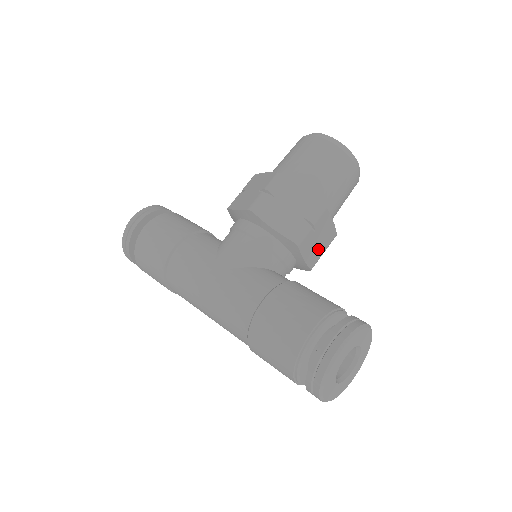
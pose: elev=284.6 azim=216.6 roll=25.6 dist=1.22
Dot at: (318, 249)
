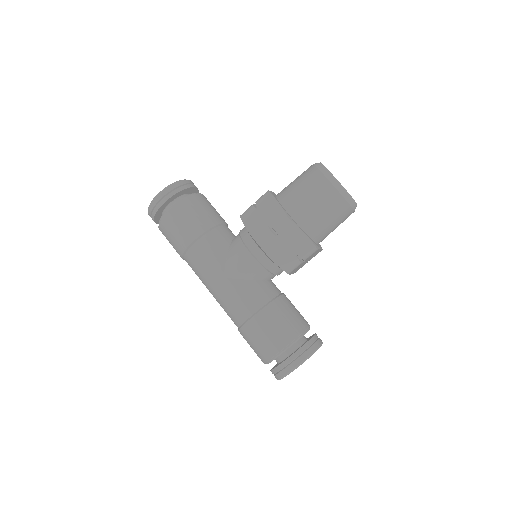
Dot at: (304, 264)
